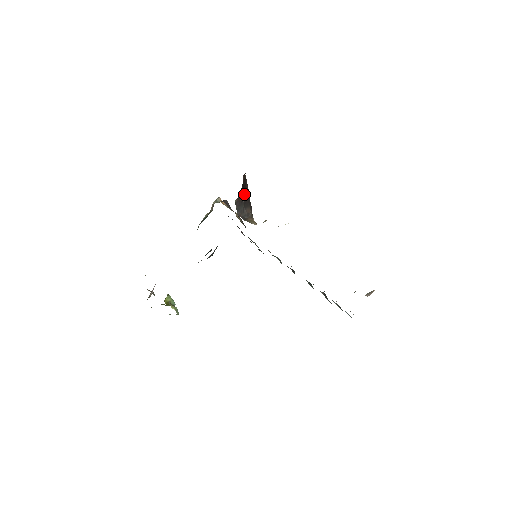
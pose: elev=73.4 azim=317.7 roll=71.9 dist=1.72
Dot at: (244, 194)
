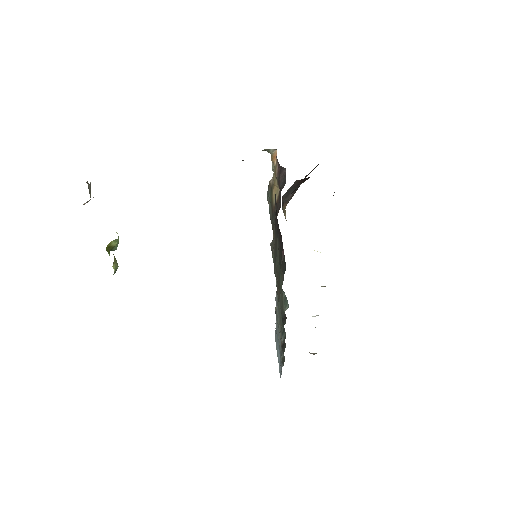
Dot at: occluded
